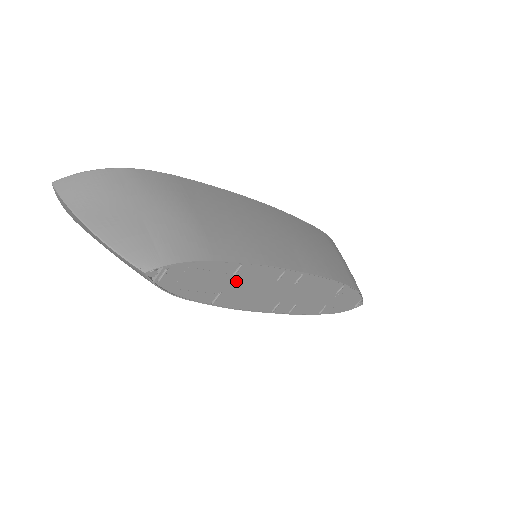
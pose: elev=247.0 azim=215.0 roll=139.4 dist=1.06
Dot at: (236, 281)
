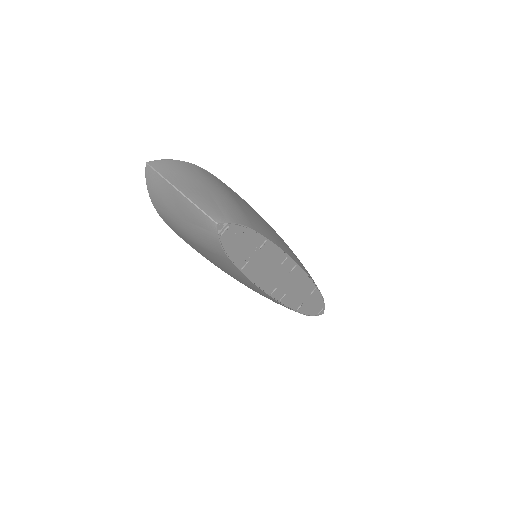
Dot at: (259, 254)
